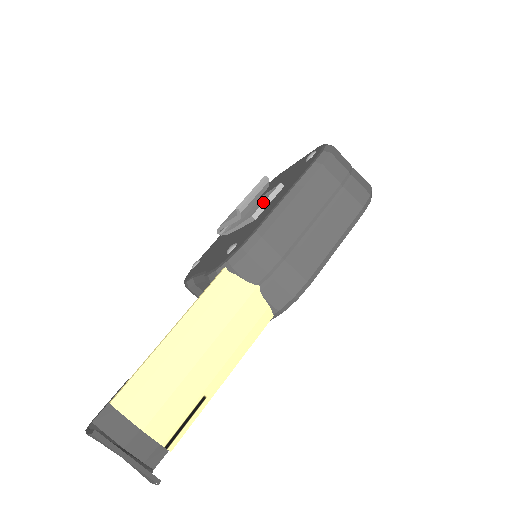
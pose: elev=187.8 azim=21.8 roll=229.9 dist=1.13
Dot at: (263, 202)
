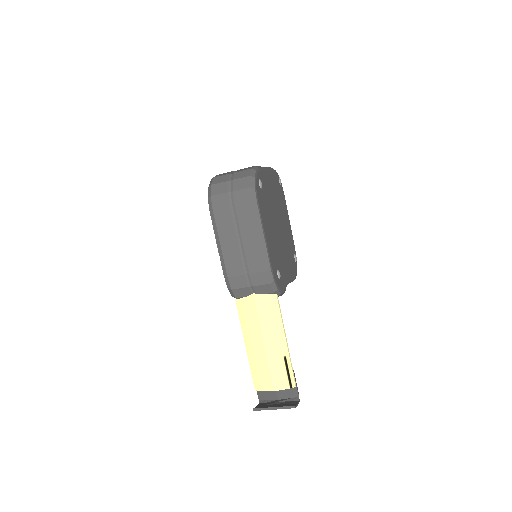
Dot at: occluded
